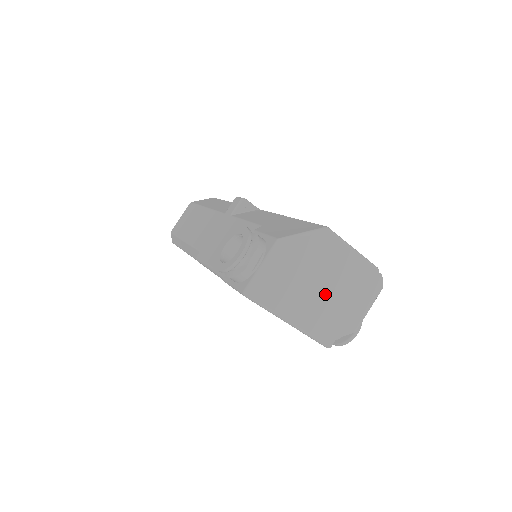
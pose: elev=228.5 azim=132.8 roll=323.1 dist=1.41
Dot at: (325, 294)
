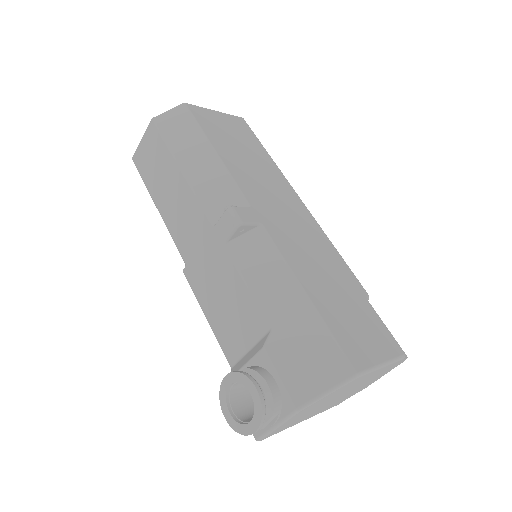
Dot at: (342, 396)
